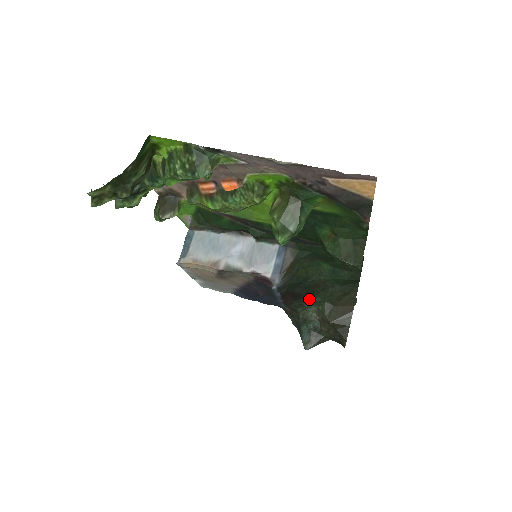
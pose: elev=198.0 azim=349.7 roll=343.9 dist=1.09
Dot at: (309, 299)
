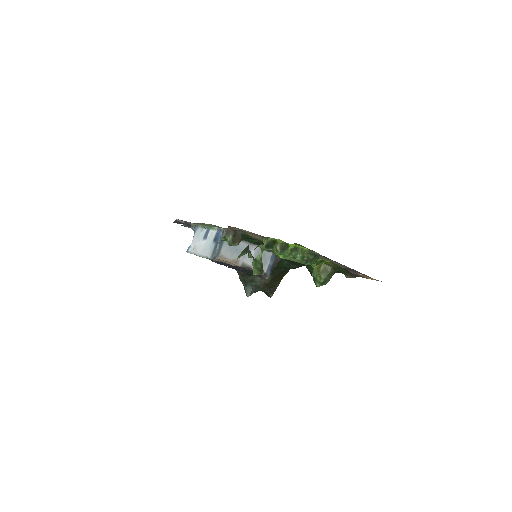
Dot at: occluded
